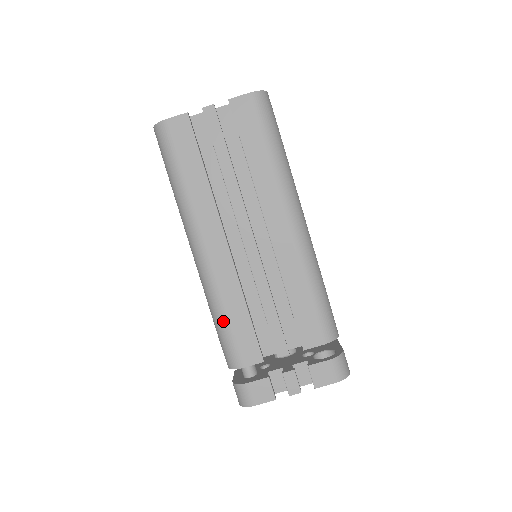
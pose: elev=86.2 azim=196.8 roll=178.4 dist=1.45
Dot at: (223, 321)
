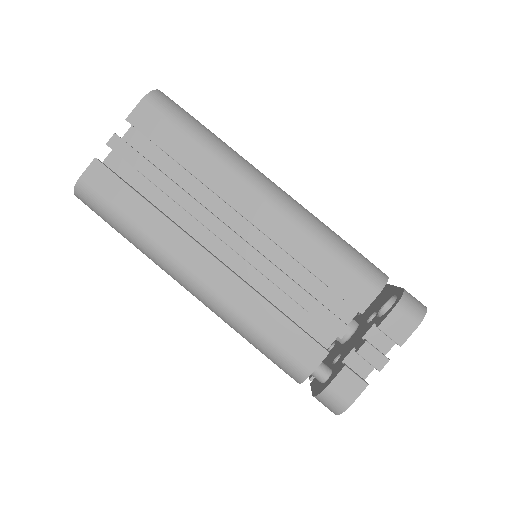
Dot at: (261, 338)
